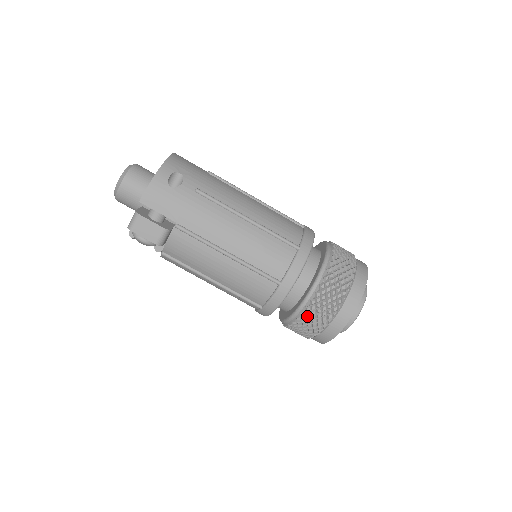
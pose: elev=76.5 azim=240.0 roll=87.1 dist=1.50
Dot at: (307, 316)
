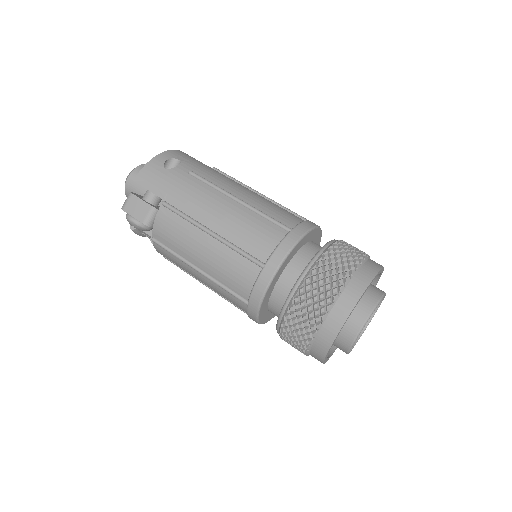
Dot at: (296, 310)
